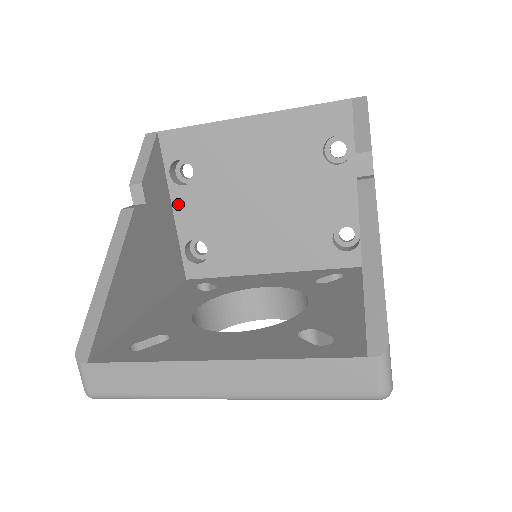
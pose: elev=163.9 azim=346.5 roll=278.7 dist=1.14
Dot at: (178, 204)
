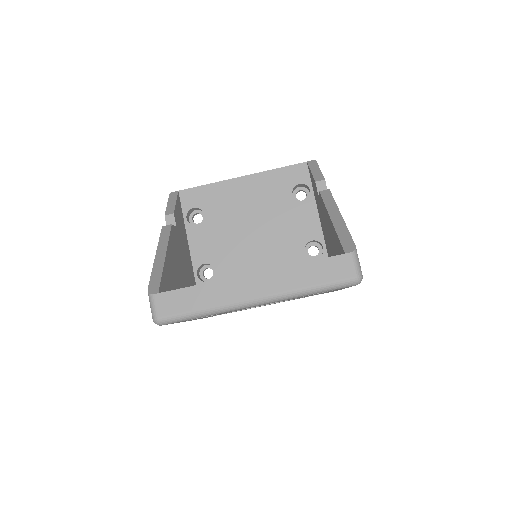
Dot at: (192, 239)
